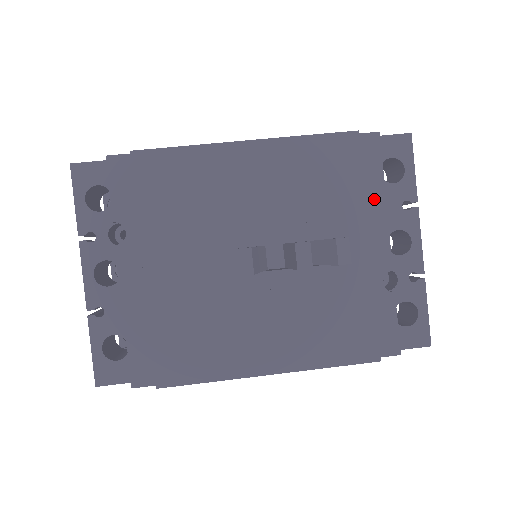
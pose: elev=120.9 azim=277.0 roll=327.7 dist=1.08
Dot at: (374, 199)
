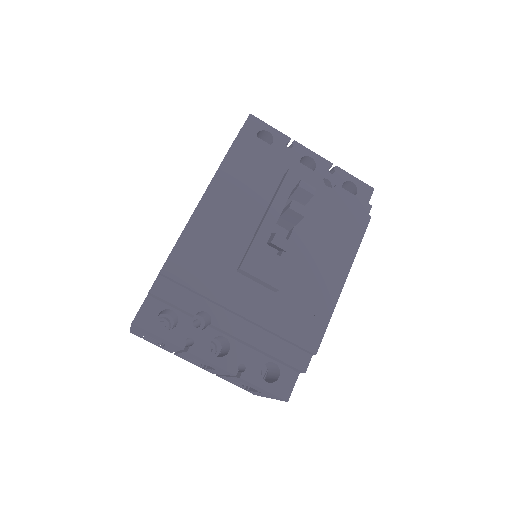
Dot at: (278, 158)
